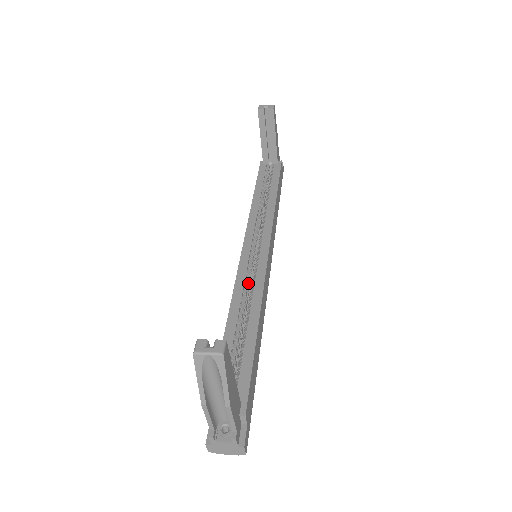
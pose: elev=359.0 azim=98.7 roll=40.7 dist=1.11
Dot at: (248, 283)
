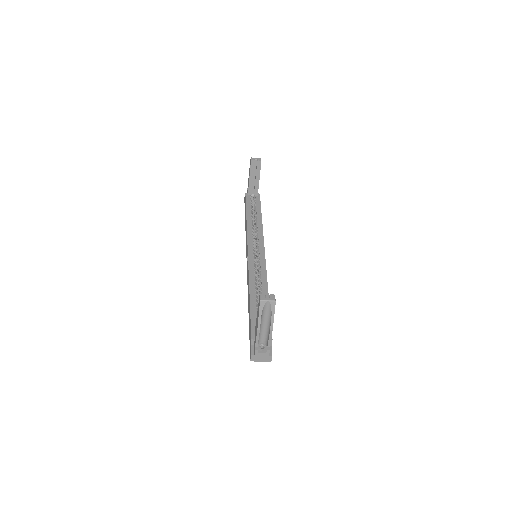
Dot at: (256, 272)
